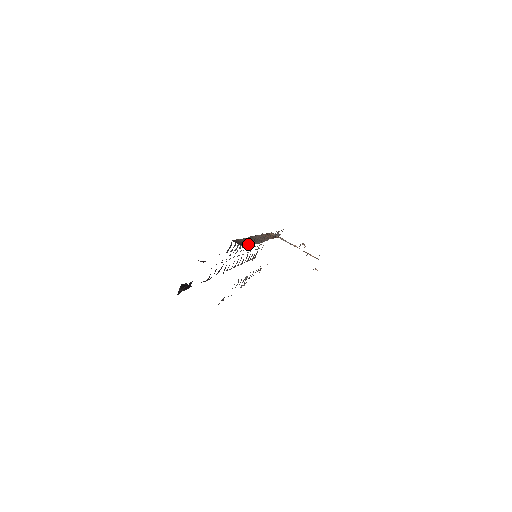
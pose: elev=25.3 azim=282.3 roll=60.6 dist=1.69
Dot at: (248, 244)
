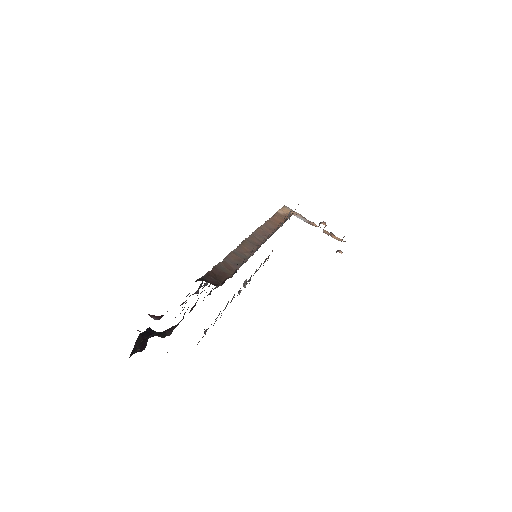
Dot at: (230, 271)
